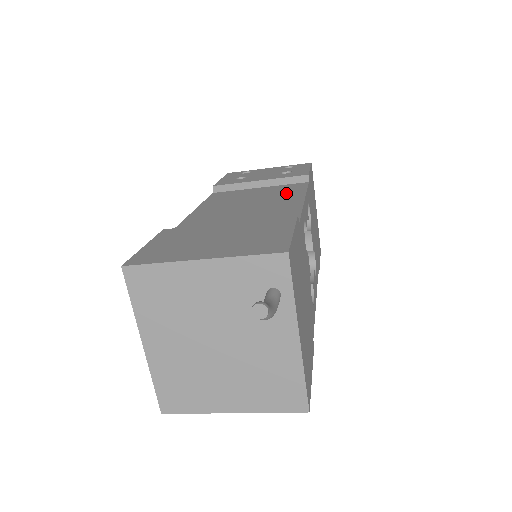
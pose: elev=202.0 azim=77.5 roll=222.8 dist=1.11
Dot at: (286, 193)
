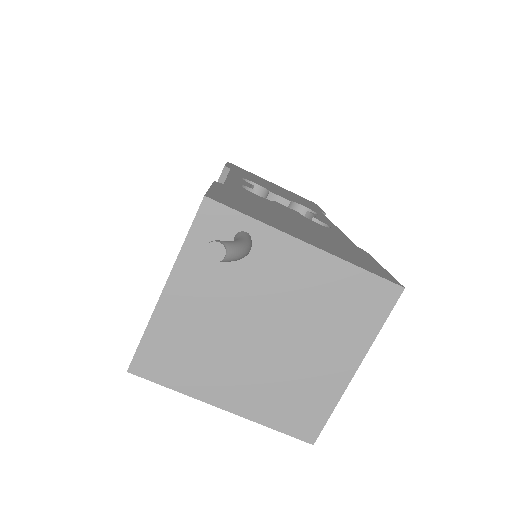
Dot at: occluded
